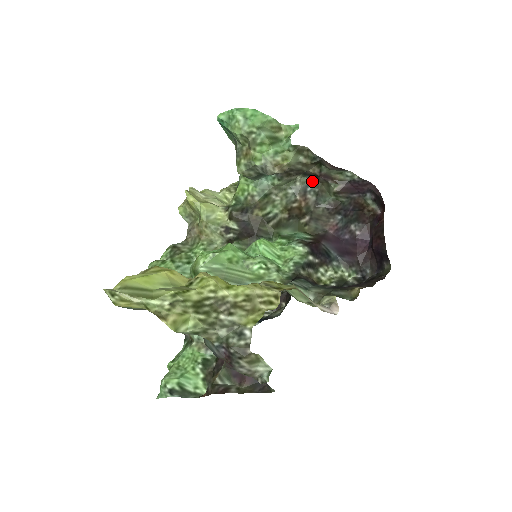
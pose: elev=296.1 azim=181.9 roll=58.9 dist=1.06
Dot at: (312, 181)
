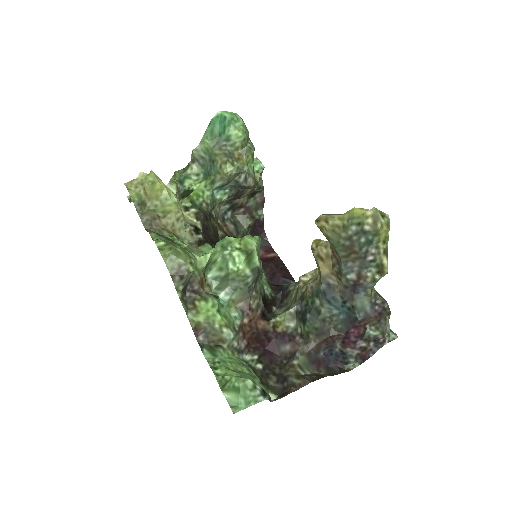
Dot at: (229, 211)
